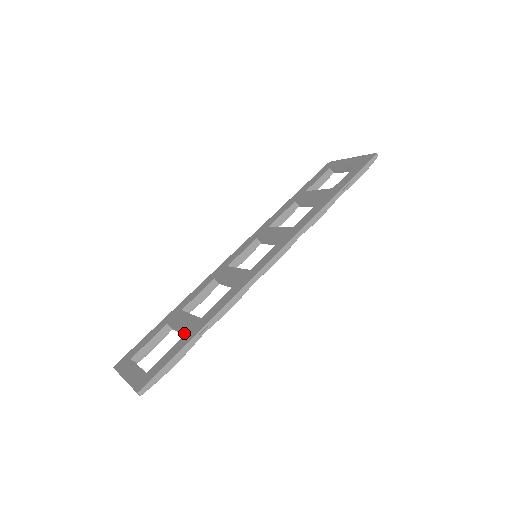
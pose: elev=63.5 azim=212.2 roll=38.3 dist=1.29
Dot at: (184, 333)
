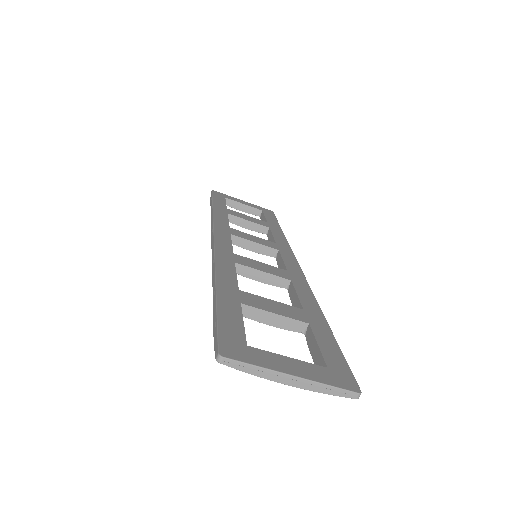
Dot at: (295, 323)
